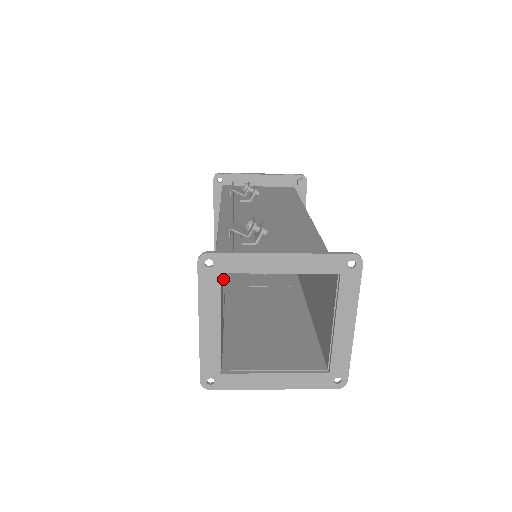
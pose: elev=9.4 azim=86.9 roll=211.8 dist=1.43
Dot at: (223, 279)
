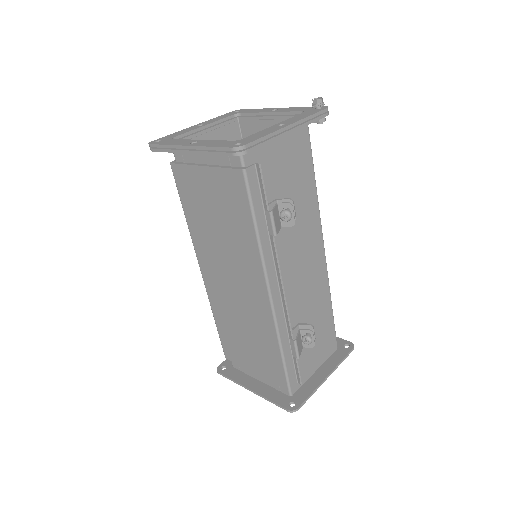
Dot at: (211, 264)
